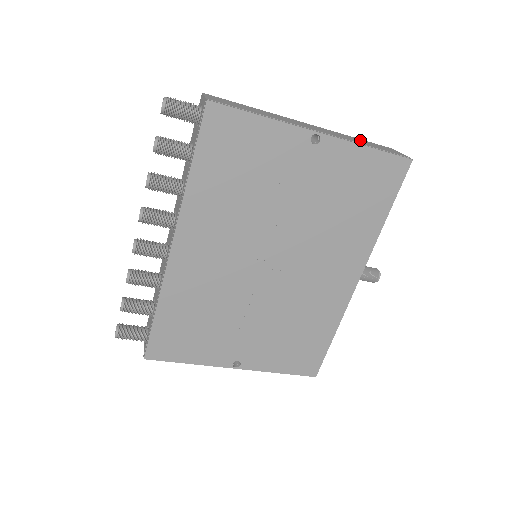
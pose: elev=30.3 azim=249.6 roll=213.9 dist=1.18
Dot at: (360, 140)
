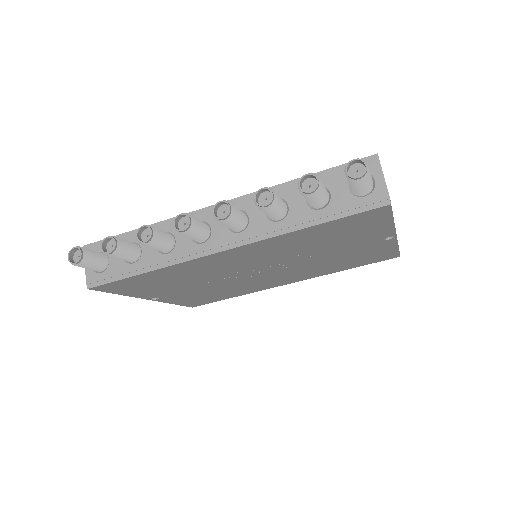
Dot at: occluded
